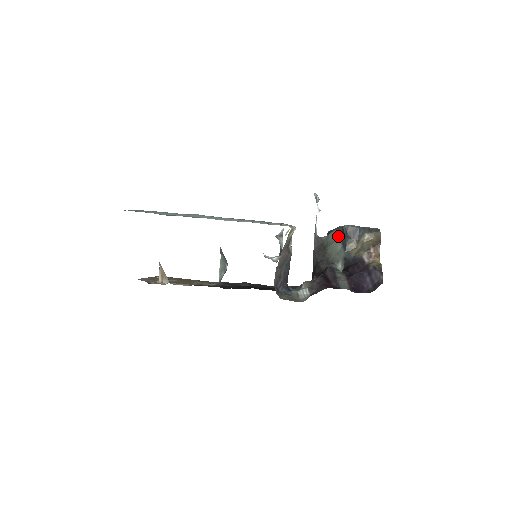
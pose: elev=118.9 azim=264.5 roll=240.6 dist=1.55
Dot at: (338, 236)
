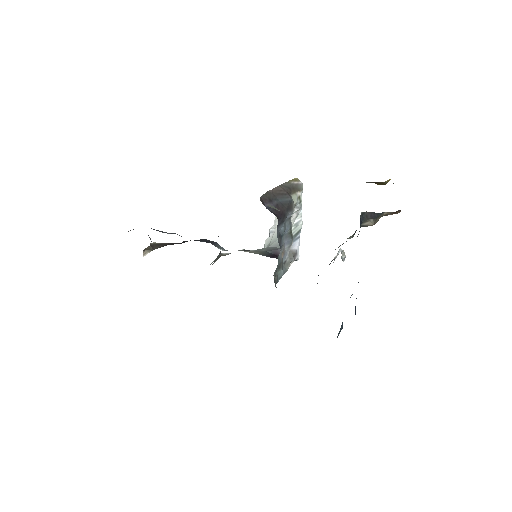
Dot at: occluded
